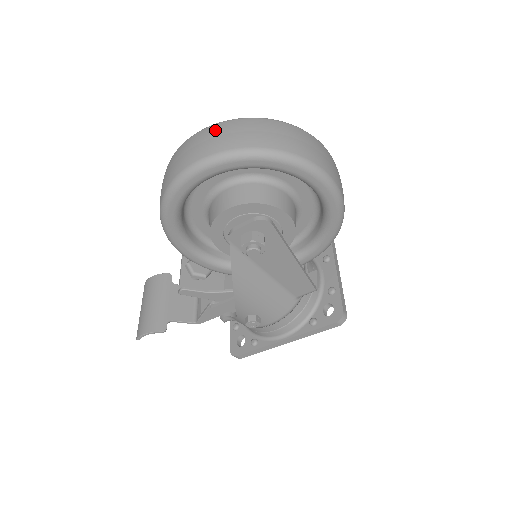
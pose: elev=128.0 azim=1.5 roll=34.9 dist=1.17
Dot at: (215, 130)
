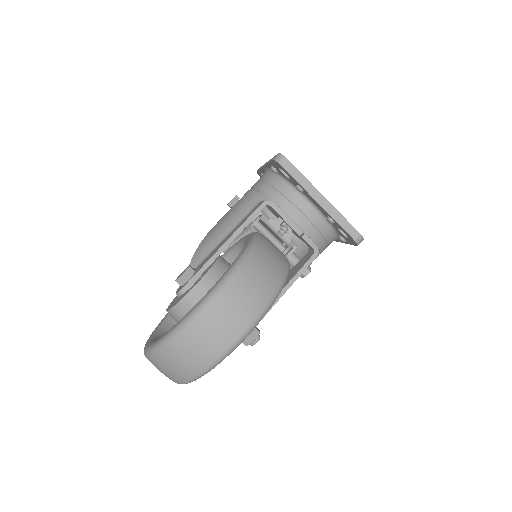
Dot at: occluded
